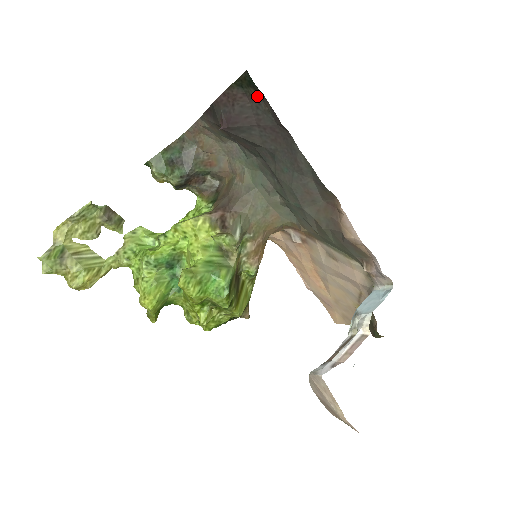
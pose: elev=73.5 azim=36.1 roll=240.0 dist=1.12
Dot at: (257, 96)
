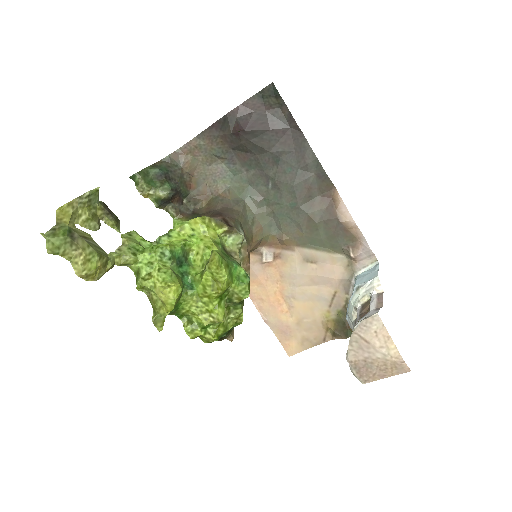
Dot at: (276, 105)
